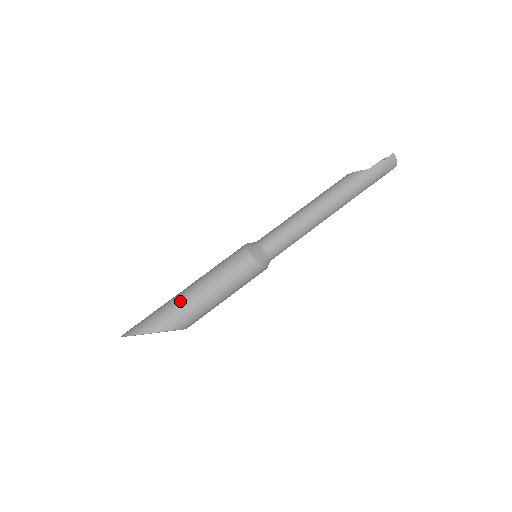
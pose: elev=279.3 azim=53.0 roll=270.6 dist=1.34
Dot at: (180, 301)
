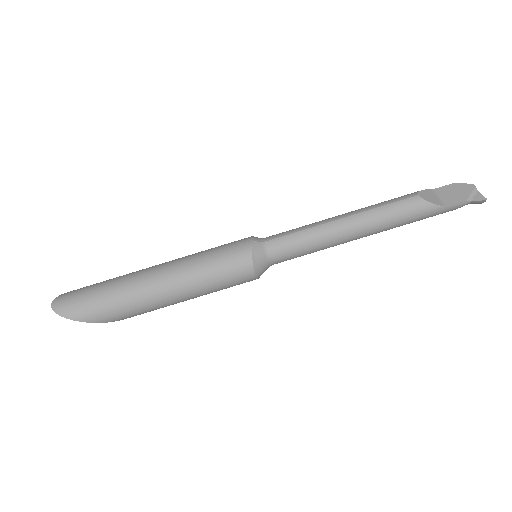
Dot at: (146, 300)
